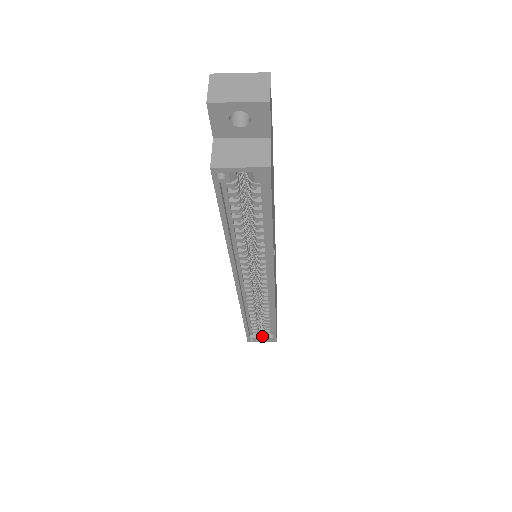
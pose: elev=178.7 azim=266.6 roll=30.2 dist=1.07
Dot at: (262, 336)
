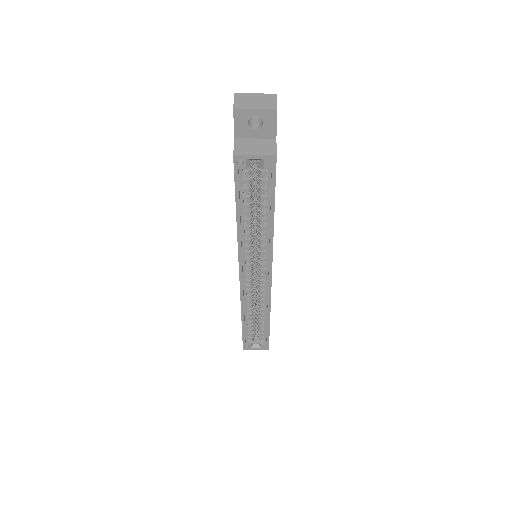
Dot at: (256, 344)
